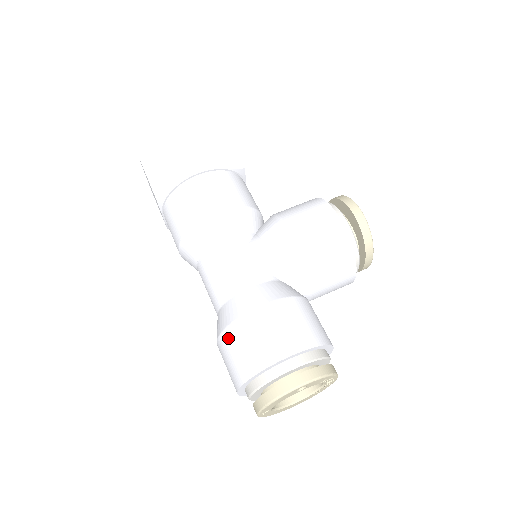
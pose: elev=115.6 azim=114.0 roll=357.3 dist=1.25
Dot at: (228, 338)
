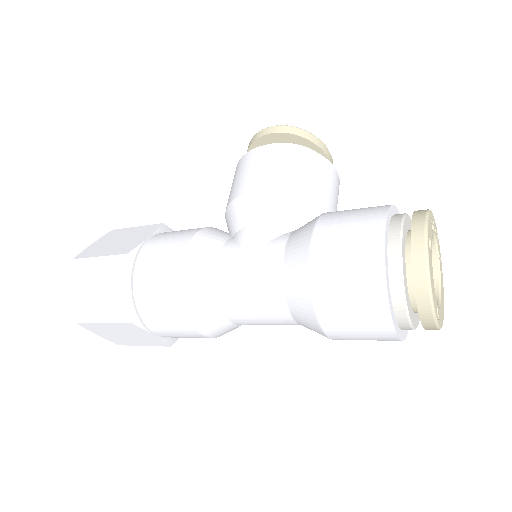
Dot at: (326, 305)
